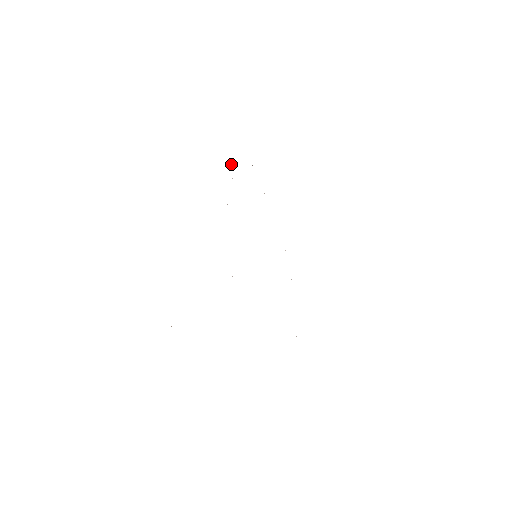
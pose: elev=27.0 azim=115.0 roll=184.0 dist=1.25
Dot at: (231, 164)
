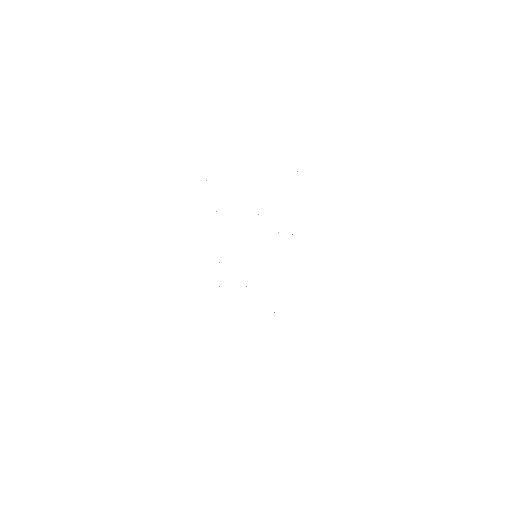
Dot at: occluded
